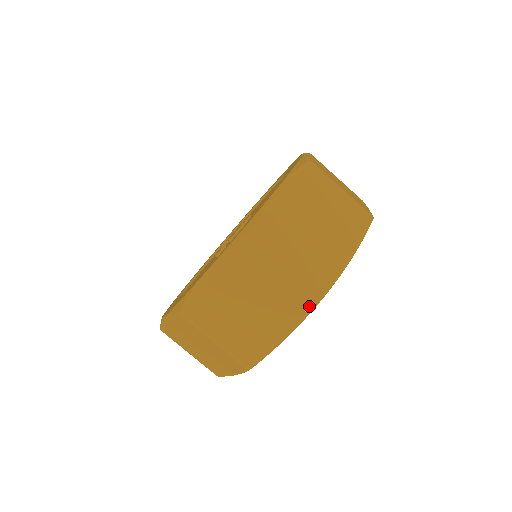
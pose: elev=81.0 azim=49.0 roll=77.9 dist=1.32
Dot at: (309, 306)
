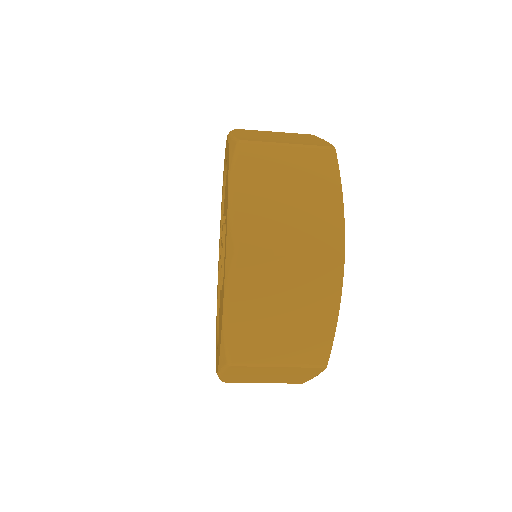
Dot at: (318, 370)
